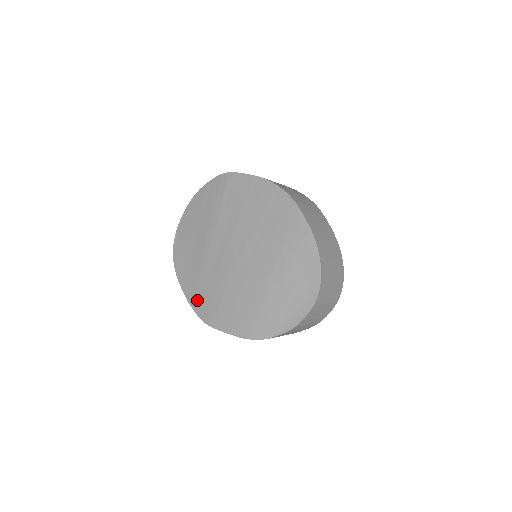
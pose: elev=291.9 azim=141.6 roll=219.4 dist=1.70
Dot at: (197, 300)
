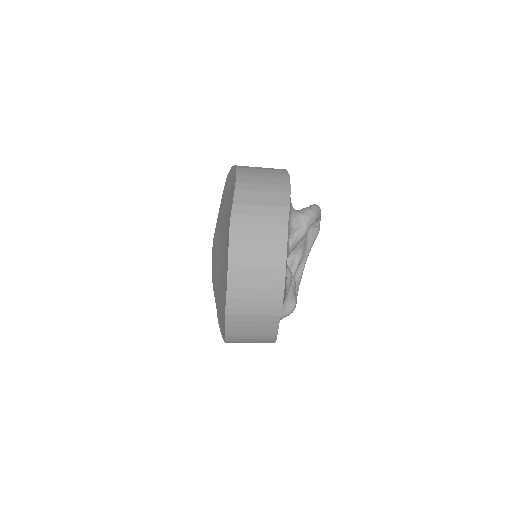
Dot at: (217, 224)
